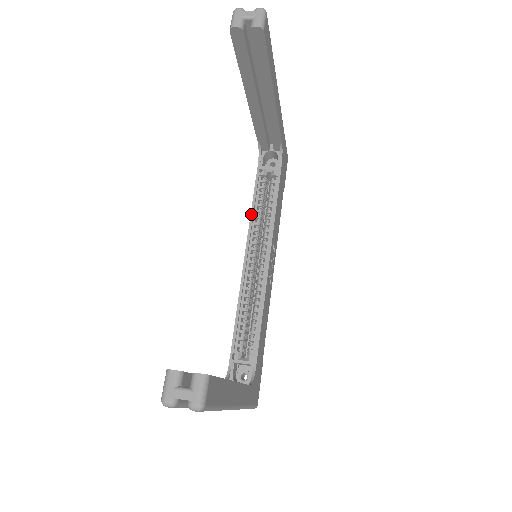
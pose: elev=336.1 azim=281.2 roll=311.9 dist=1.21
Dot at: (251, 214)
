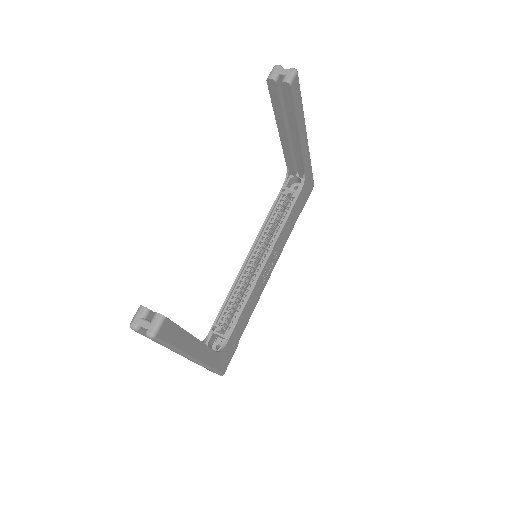
Dot at: (264, 222)
